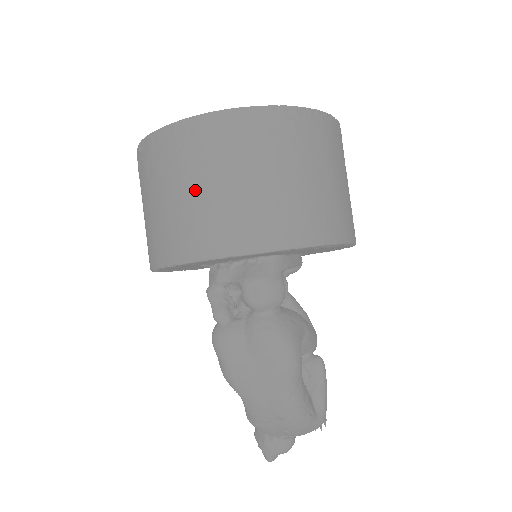
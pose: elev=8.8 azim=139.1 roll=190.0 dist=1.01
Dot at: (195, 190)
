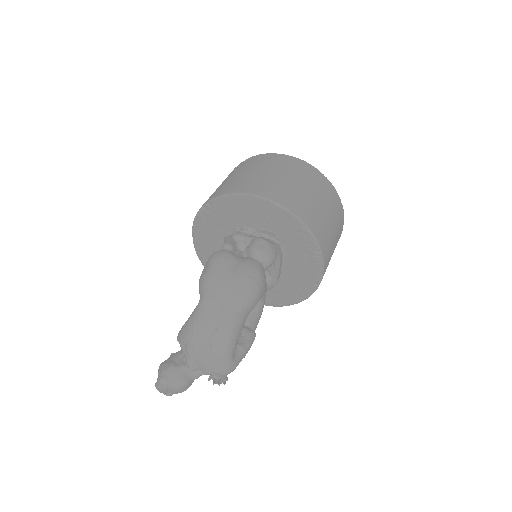
Dot at: (275, 175)
